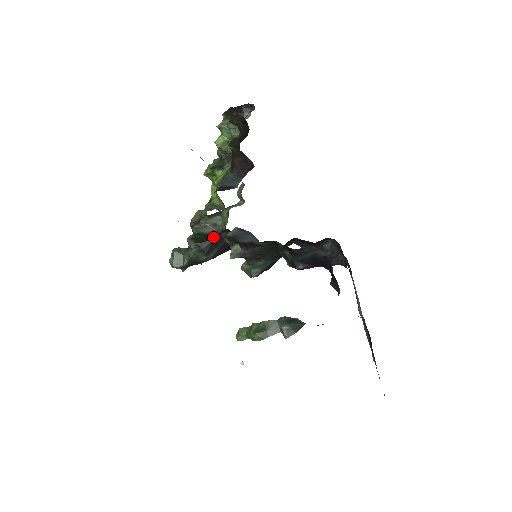
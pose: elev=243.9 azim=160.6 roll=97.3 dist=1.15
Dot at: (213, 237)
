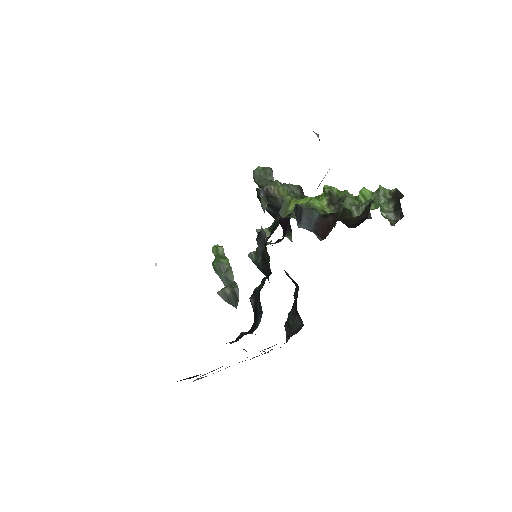
Dot at: occluded
